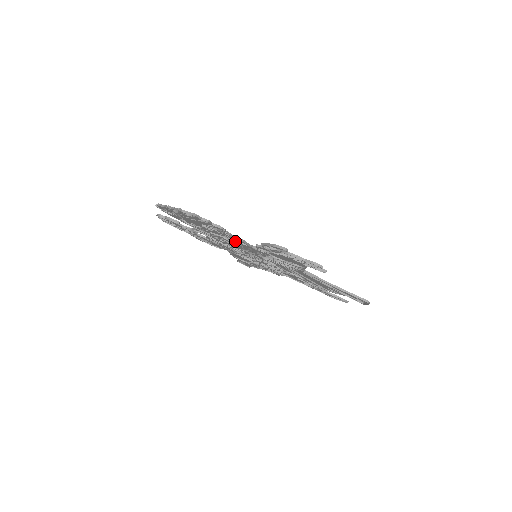
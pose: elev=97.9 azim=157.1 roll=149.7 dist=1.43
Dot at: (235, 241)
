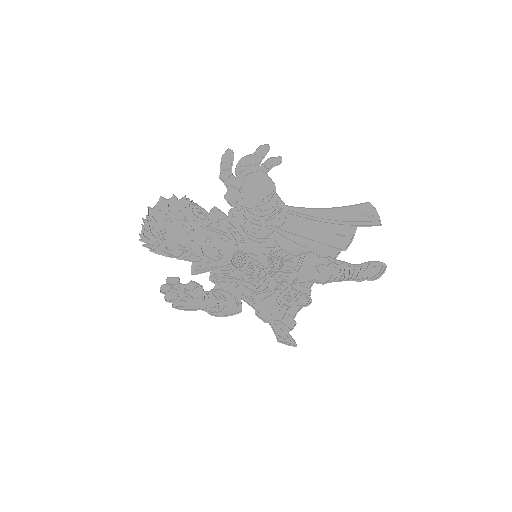
Dot at: (215, 224)
